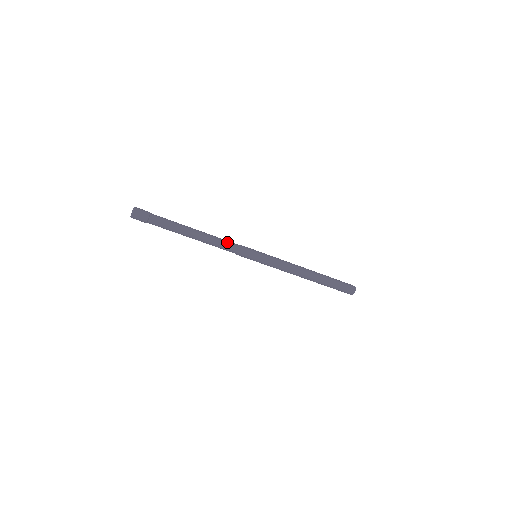
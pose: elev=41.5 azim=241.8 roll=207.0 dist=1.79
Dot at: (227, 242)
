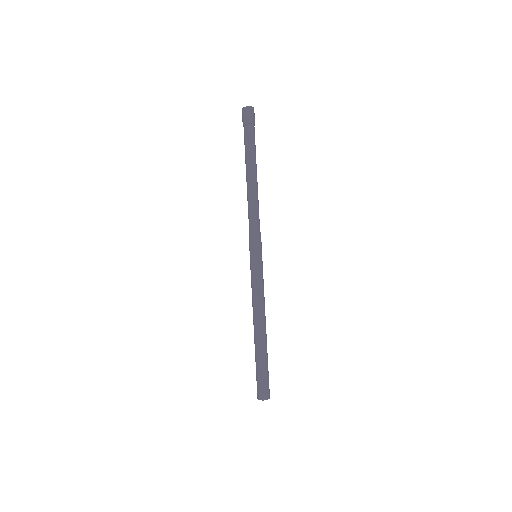
Dot at: occluded
